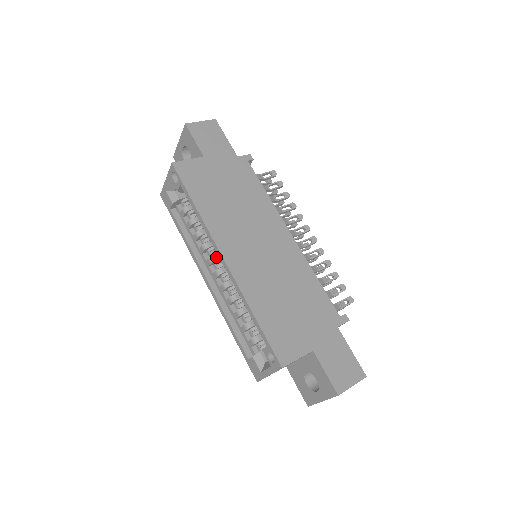
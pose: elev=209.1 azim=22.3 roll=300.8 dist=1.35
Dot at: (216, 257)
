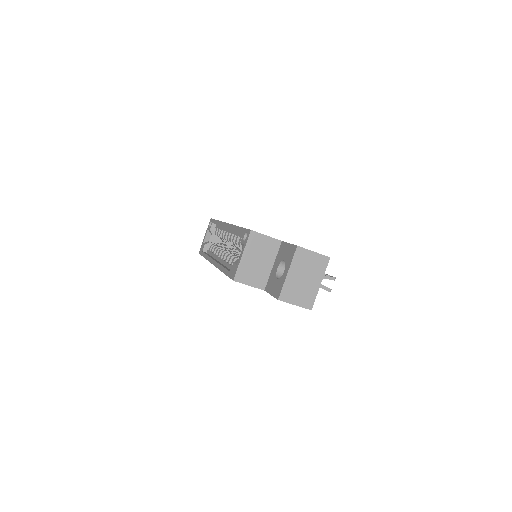
Dot at: (225, 249)
